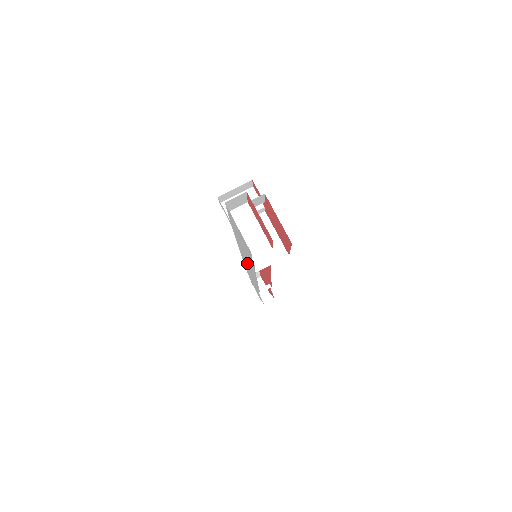
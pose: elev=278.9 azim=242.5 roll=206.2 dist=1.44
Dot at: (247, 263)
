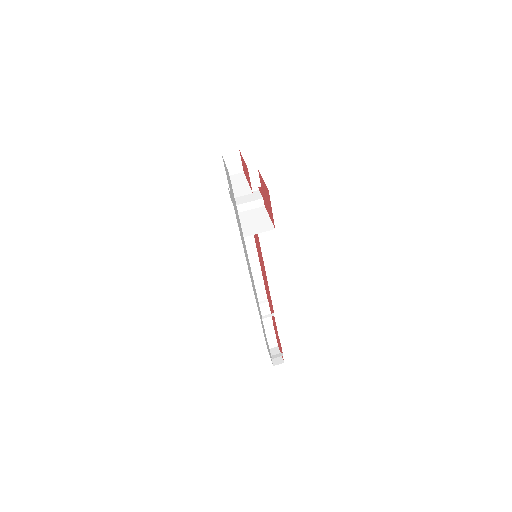
Dot at: (248, 265)
